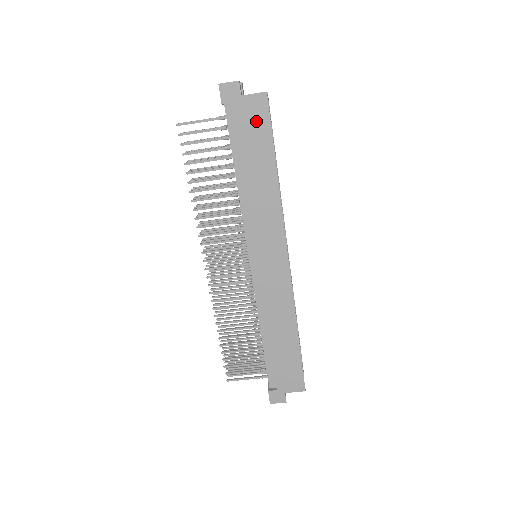
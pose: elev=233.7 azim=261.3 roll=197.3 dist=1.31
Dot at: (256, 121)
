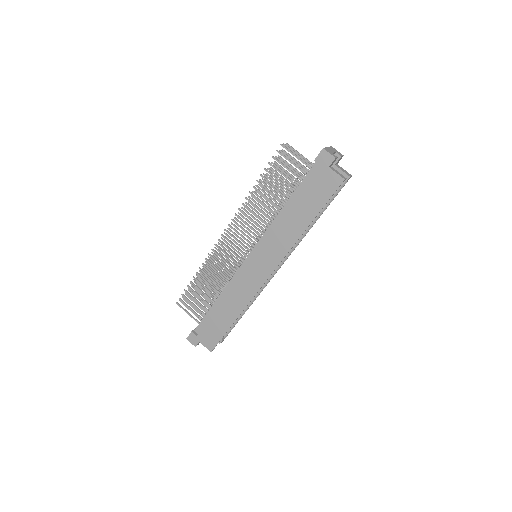
Dot at: (324, 189)
